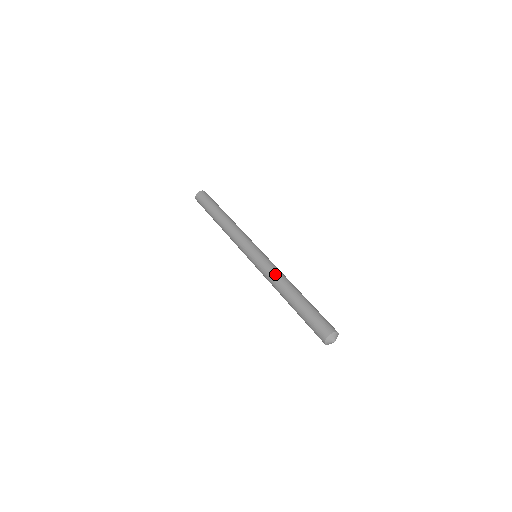
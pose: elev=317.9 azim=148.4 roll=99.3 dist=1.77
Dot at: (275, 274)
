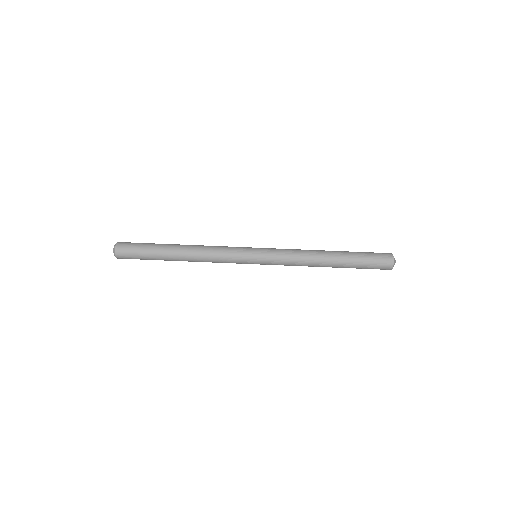
Dot at: (299, 250)
